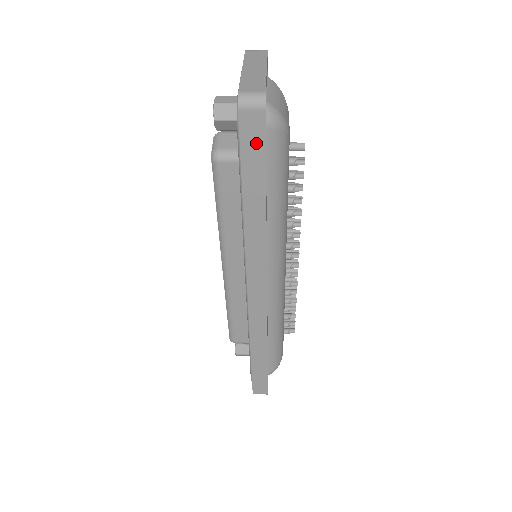
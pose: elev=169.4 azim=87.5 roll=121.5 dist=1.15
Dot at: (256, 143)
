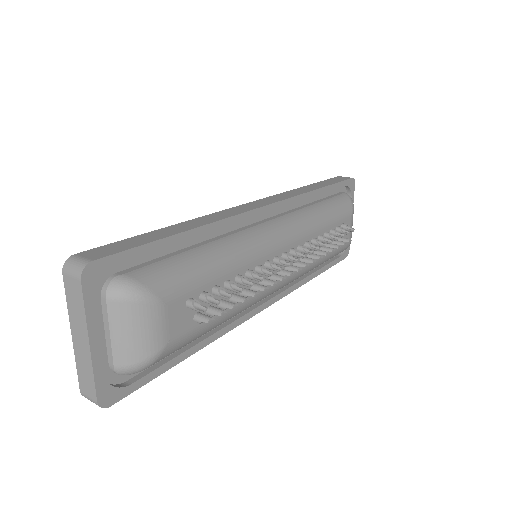
Dot at: occluded
